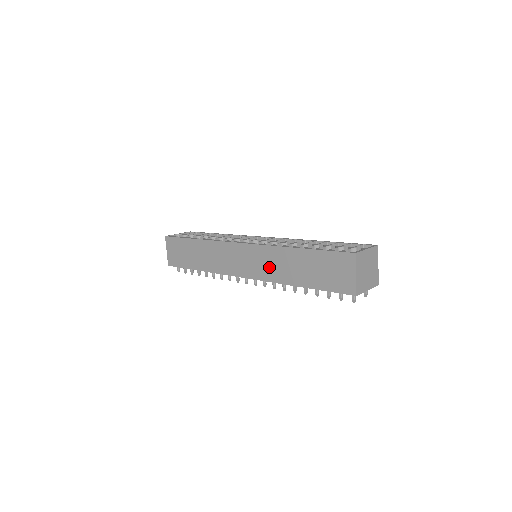
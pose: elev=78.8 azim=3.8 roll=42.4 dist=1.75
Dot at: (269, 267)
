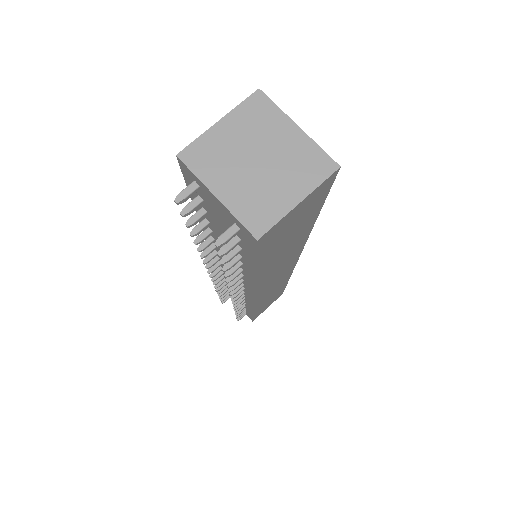
Dot at: occluded
